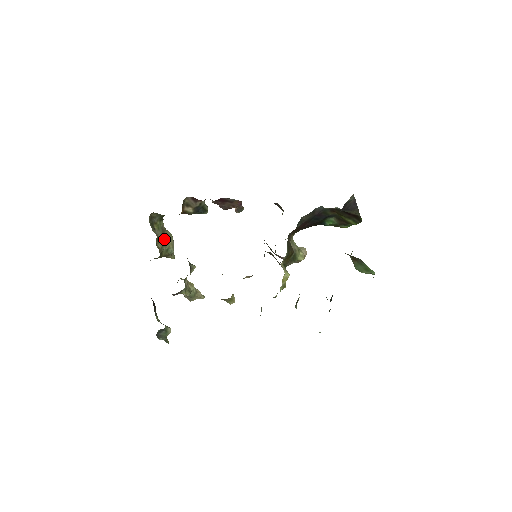
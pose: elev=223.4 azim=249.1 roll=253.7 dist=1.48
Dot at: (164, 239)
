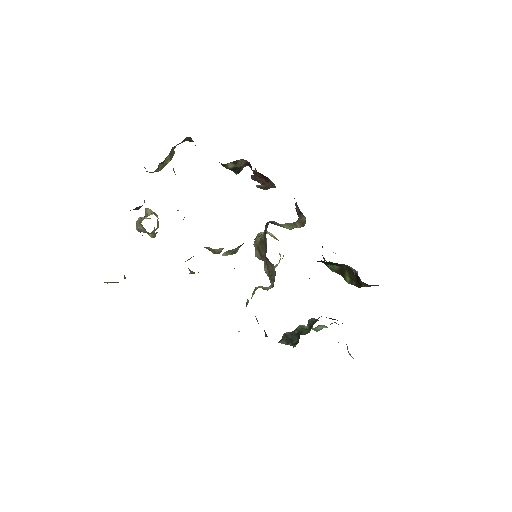
Dot at: (166, 159)
